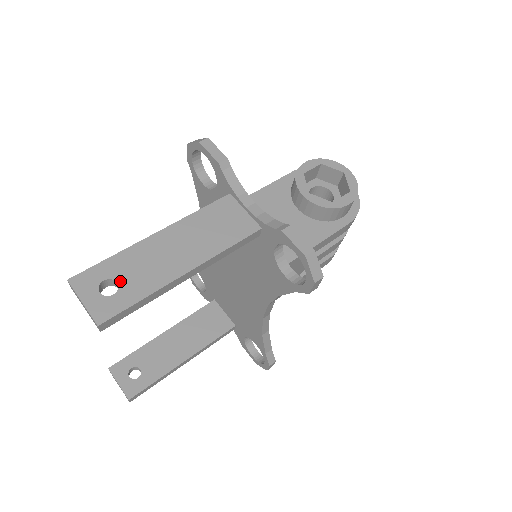
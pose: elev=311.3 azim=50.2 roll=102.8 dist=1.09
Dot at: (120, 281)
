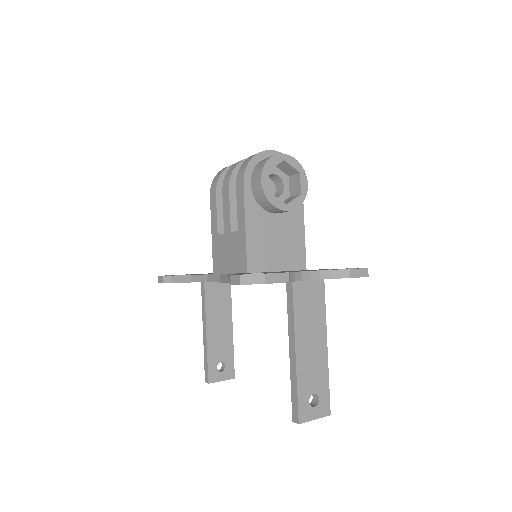
Dot at: (314, 392)
